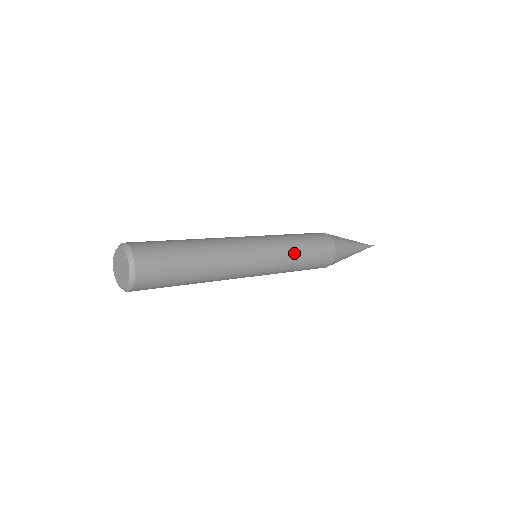
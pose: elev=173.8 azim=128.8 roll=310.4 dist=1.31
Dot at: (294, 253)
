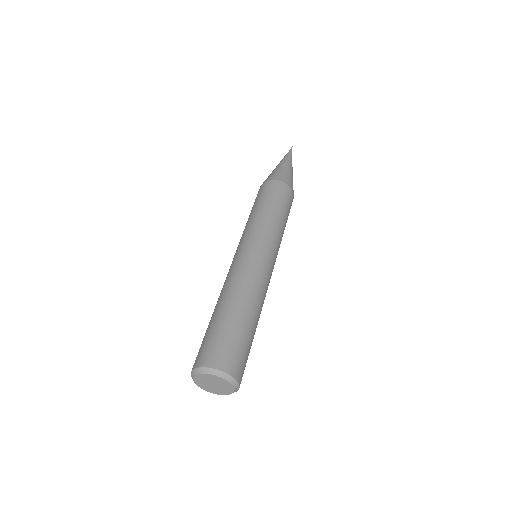
Dot at: (278, 226)
